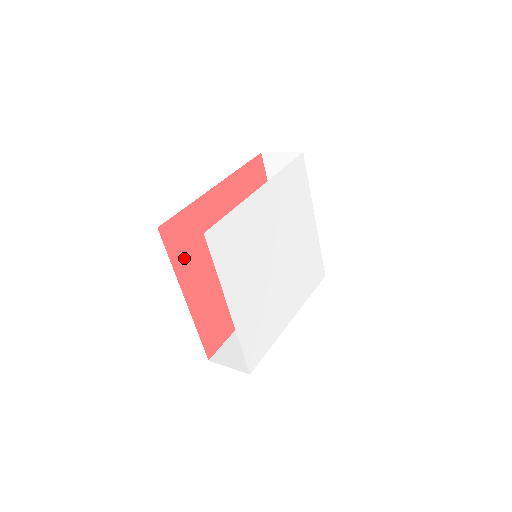
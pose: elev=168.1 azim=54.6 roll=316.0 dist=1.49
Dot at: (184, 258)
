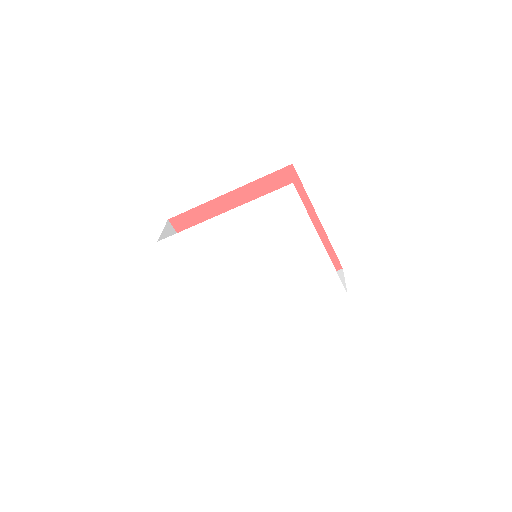
Dot at: occluded
